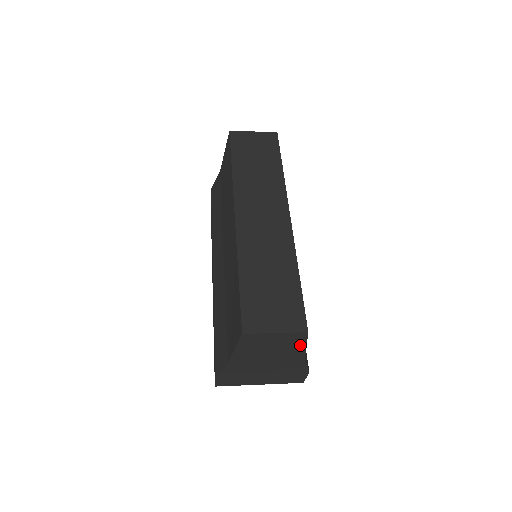
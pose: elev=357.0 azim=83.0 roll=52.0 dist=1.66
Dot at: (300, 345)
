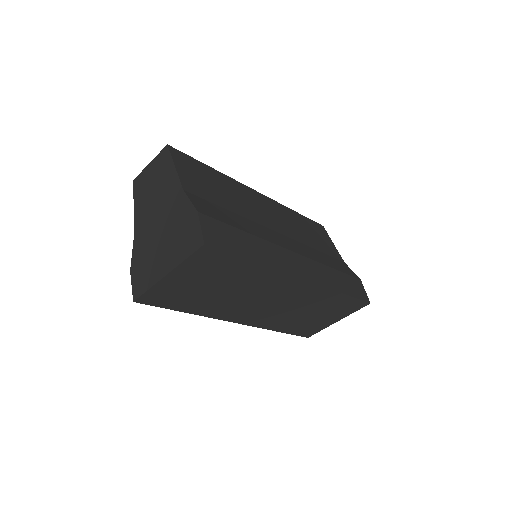
Dot at: (170, 167)
